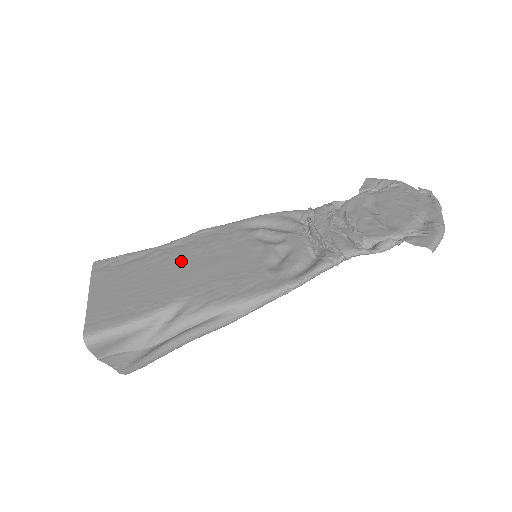
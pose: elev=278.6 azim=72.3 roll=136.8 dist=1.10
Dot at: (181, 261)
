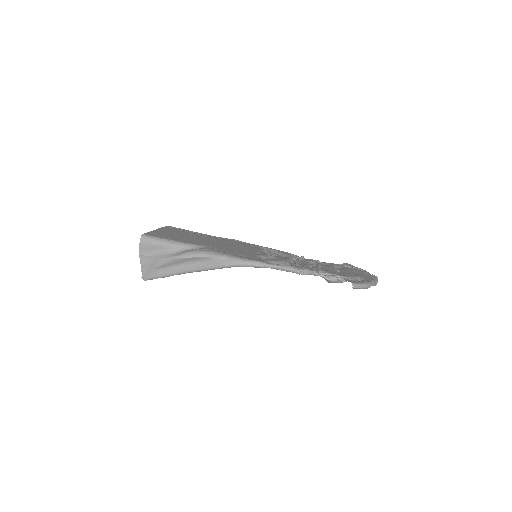
Dot at: (214, 240)
